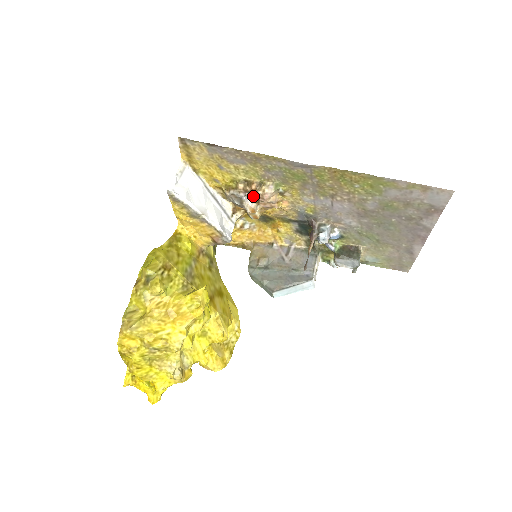
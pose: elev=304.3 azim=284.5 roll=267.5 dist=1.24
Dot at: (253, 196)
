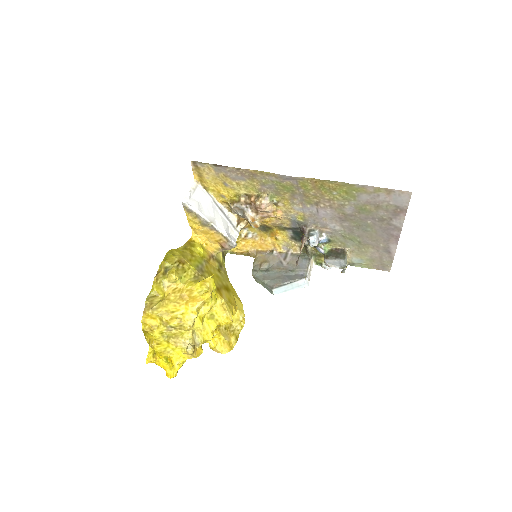
Dot at: (253, 207)
